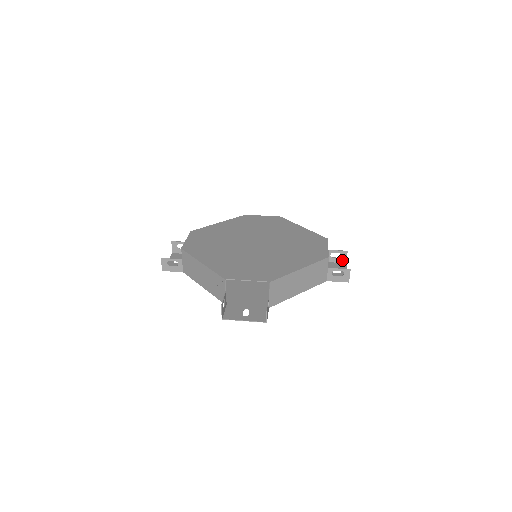
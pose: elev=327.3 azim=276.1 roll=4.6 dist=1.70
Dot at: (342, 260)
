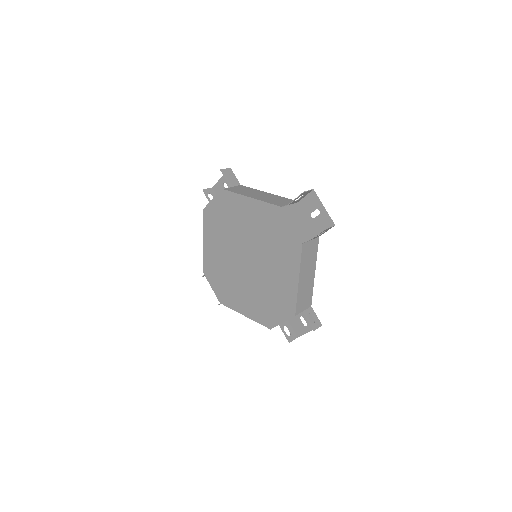
Dot at: (317, 323)
